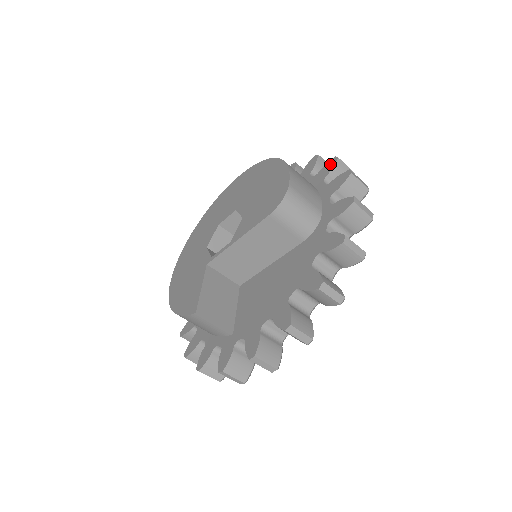
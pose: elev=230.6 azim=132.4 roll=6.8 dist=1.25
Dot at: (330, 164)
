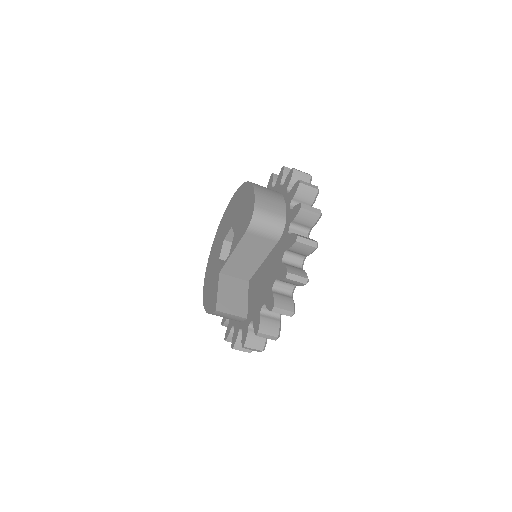
Dot at: (290, 175)
